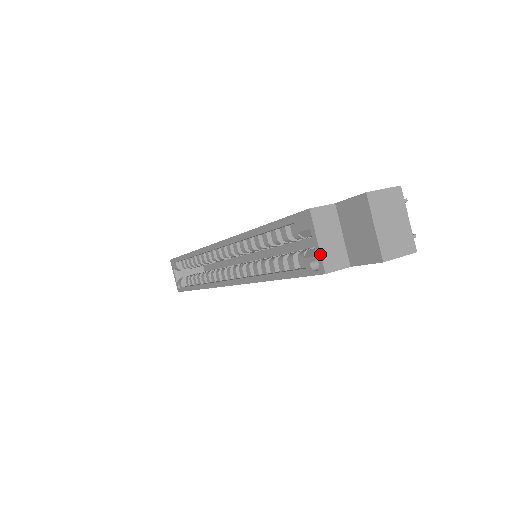
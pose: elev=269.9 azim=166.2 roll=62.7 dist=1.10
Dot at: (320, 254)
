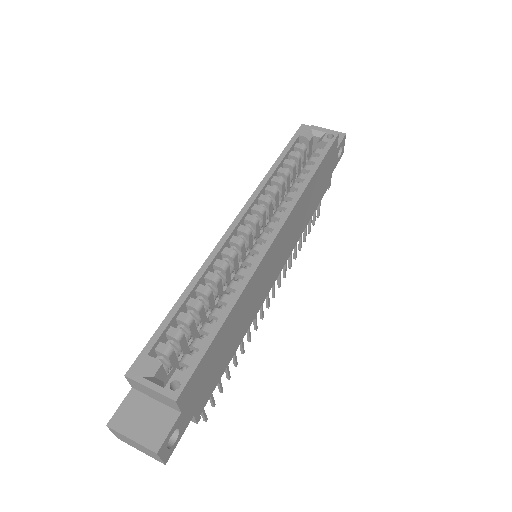
Dot at: (327, 130)
